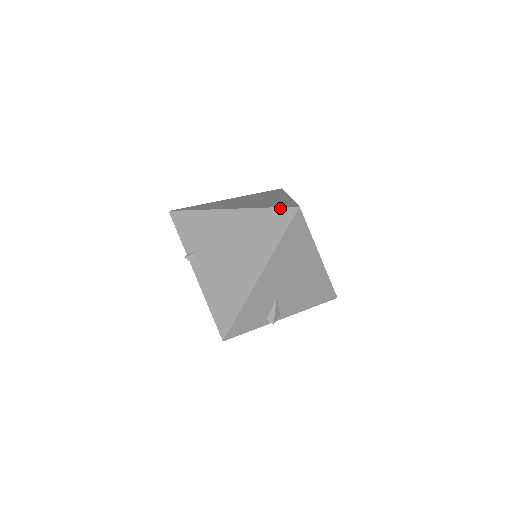
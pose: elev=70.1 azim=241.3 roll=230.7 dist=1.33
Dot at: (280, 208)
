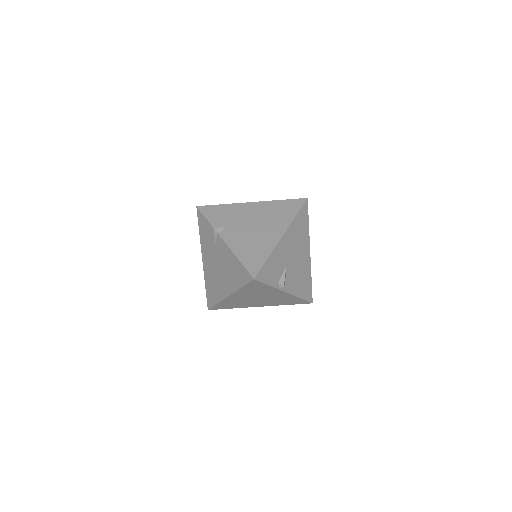
Dot at: (293, 199)
